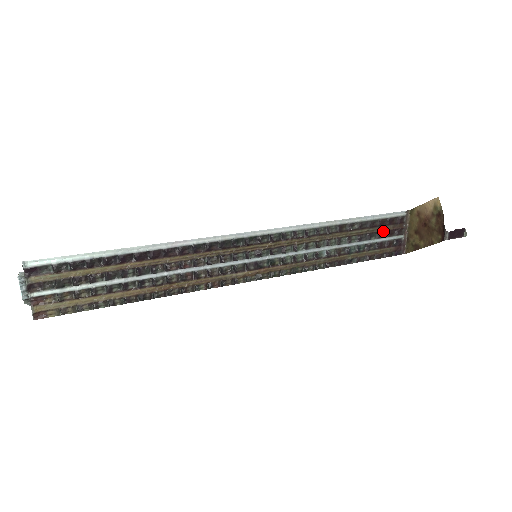
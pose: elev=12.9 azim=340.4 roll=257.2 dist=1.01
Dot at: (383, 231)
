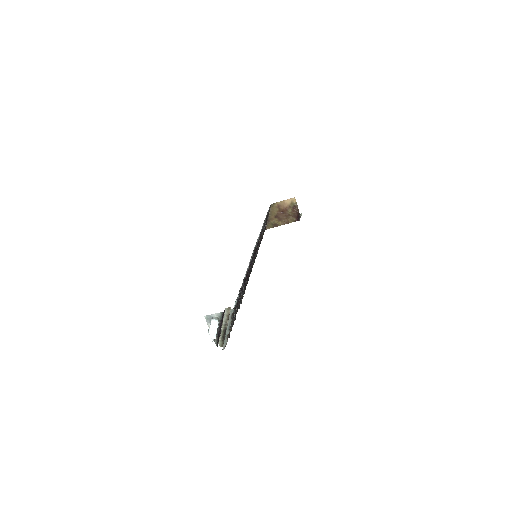
Dot at: (266, 220)
